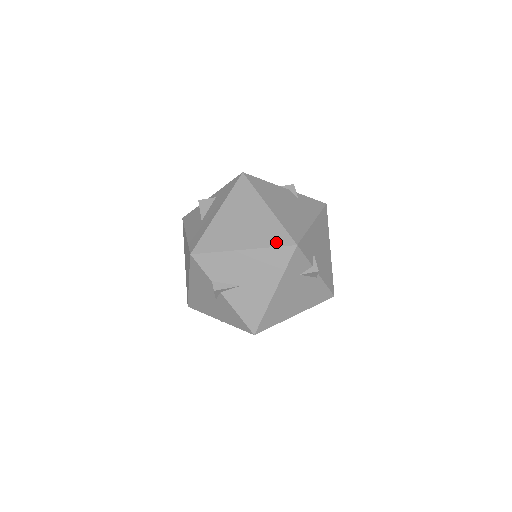
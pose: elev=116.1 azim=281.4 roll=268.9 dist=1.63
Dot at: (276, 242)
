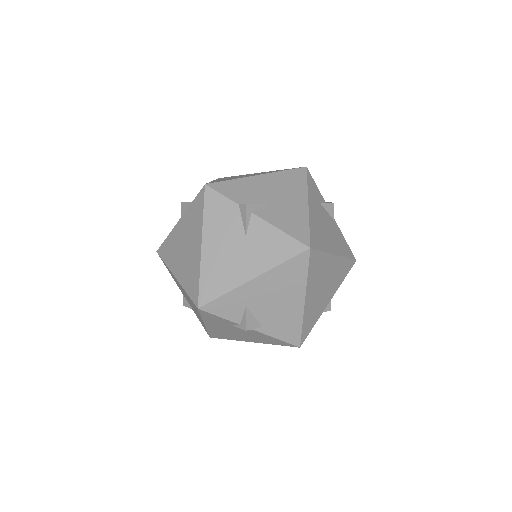
Dot at: (286, 170)
